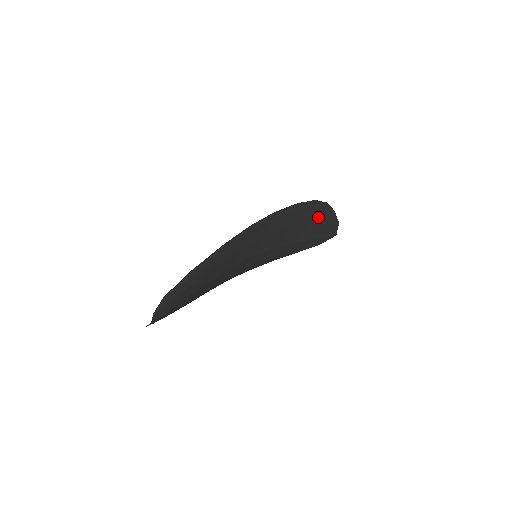
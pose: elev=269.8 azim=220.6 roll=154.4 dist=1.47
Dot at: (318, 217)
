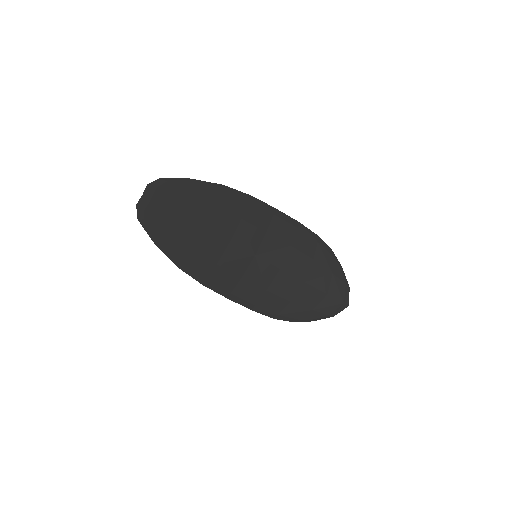
Dot at: (324, 260)
